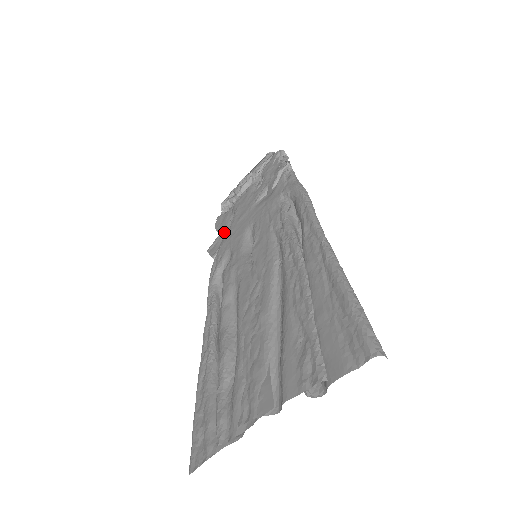
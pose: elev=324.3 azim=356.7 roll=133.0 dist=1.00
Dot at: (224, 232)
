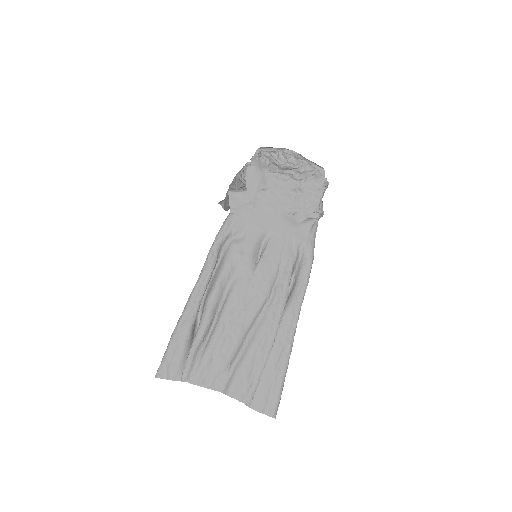
Dot at: (251, 198)
